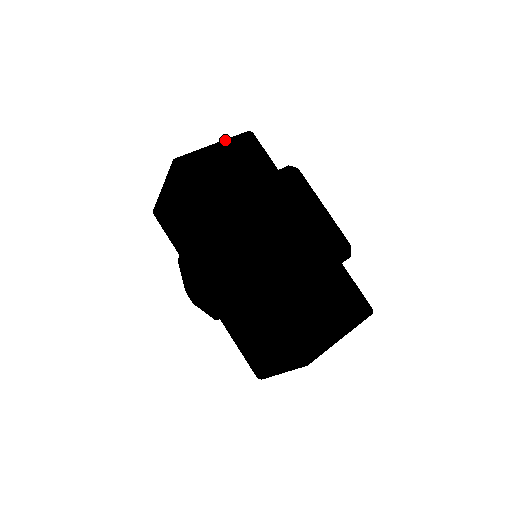
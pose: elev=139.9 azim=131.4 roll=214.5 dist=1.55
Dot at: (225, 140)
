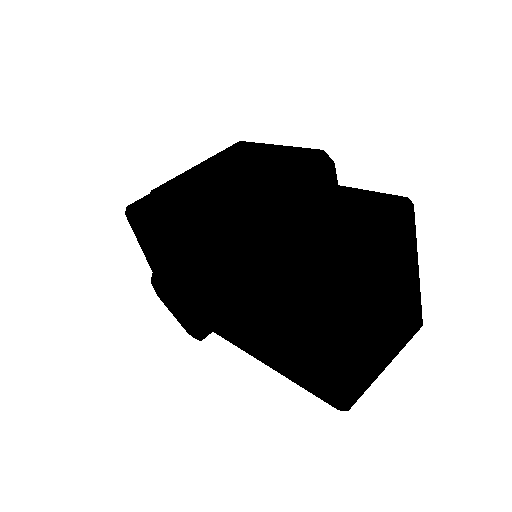
Dot at: occluded
